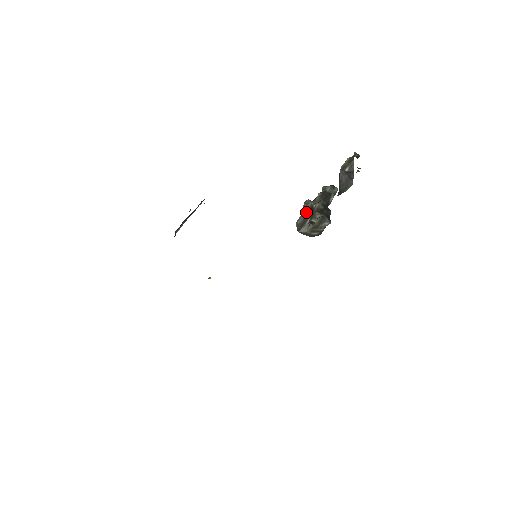
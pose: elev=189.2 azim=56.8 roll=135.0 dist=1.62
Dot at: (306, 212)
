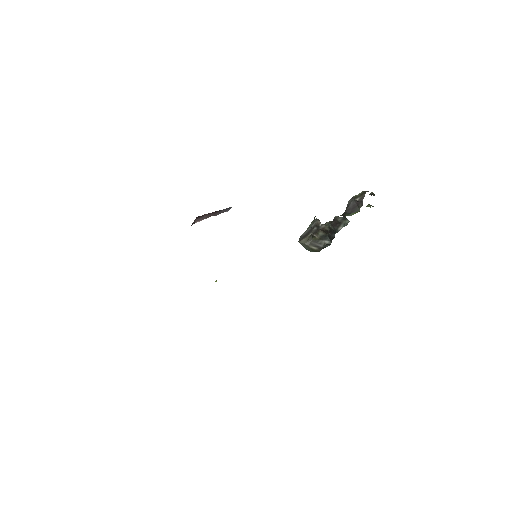
Dot at: (311, 227)
